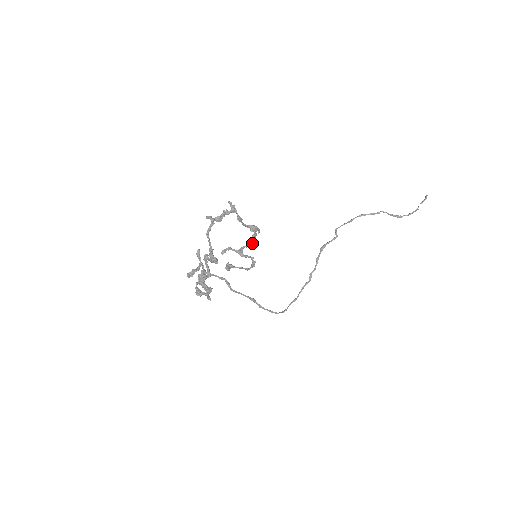
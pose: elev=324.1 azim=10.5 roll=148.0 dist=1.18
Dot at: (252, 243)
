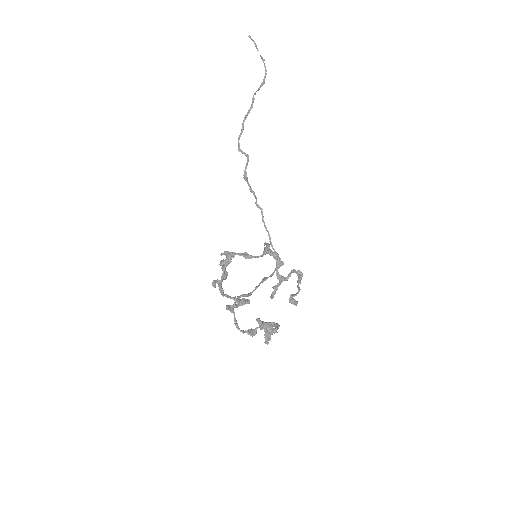
Dot at: (280, 261)
